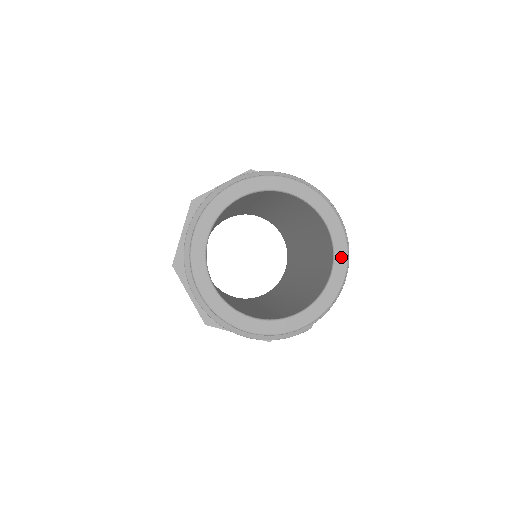
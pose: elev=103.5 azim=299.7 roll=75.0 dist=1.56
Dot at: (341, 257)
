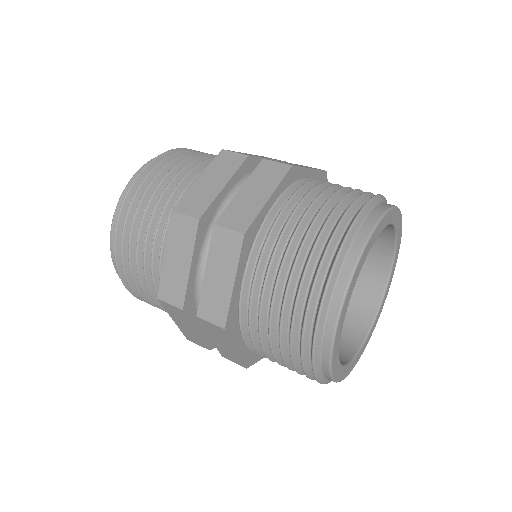
Dot at: (399, 225)
